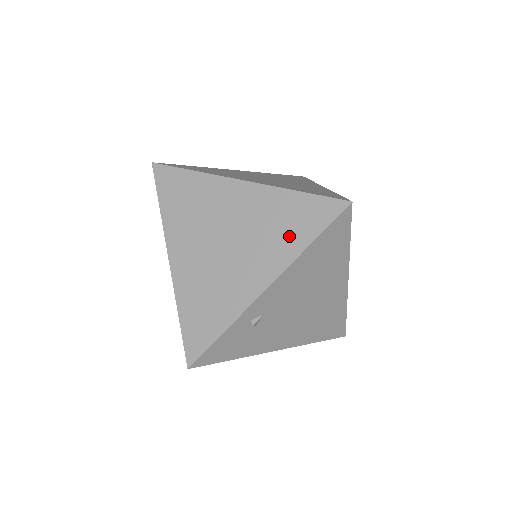
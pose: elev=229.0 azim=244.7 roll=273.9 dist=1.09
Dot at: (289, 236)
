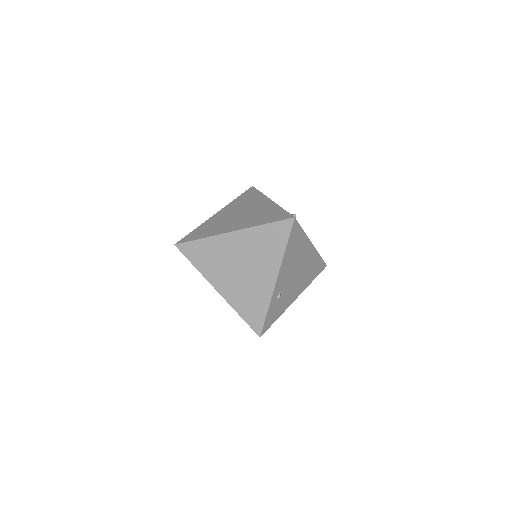
Dot at: (273, 249)
